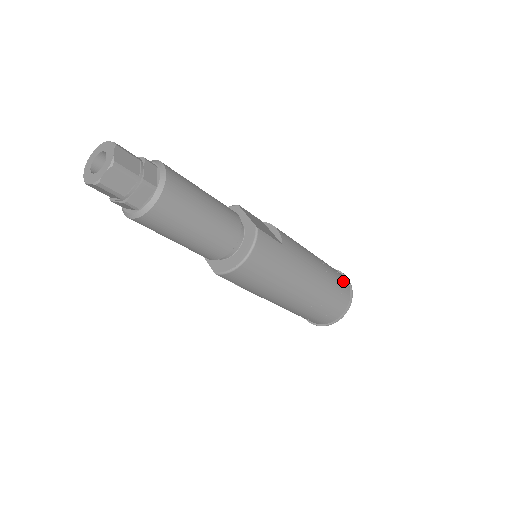
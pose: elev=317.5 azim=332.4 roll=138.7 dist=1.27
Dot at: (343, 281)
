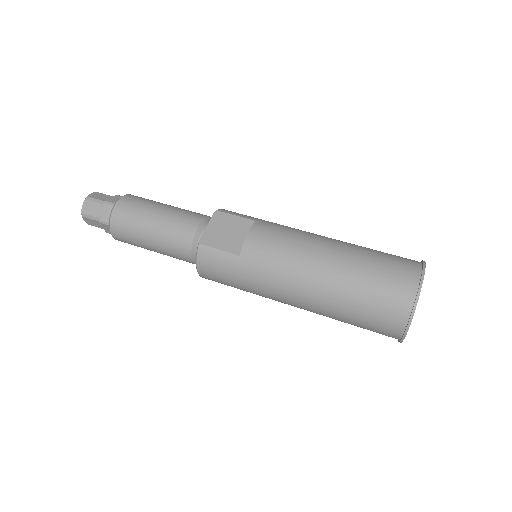
Dot at: (395, 292)
